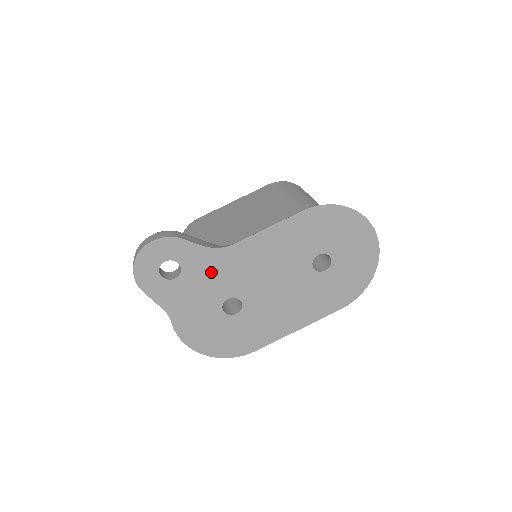
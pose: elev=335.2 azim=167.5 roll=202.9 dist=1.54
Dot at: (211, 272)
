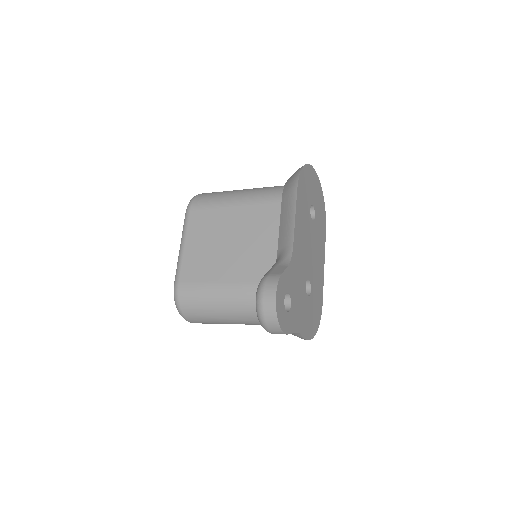
Dot at: (296, 279)
